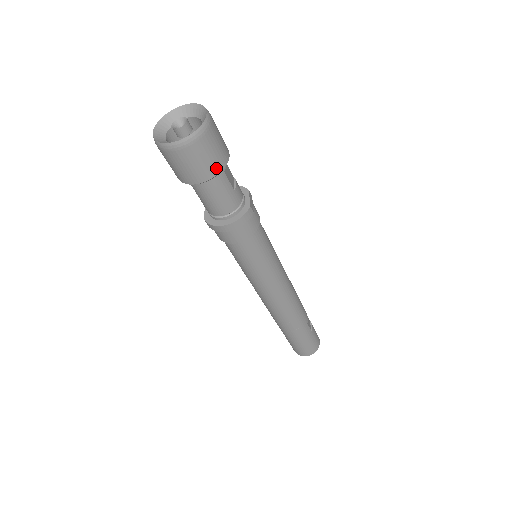
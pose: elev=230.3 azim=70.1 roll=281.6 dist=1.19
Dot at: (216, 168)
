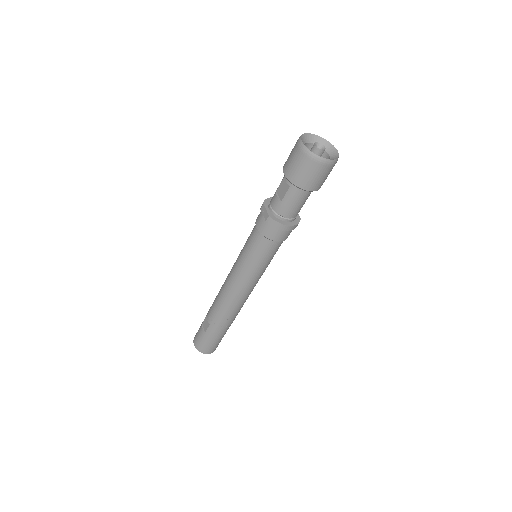
Dot at: occluded
